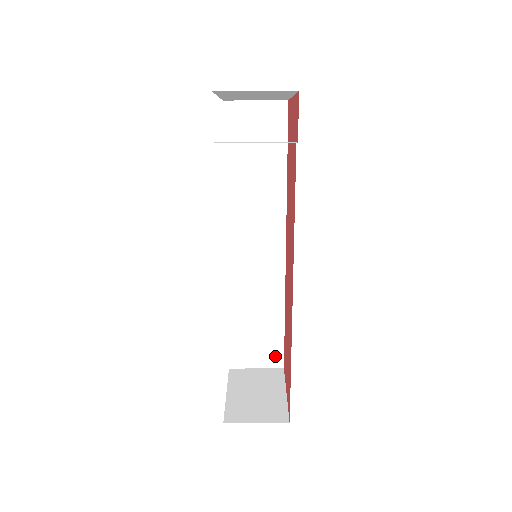
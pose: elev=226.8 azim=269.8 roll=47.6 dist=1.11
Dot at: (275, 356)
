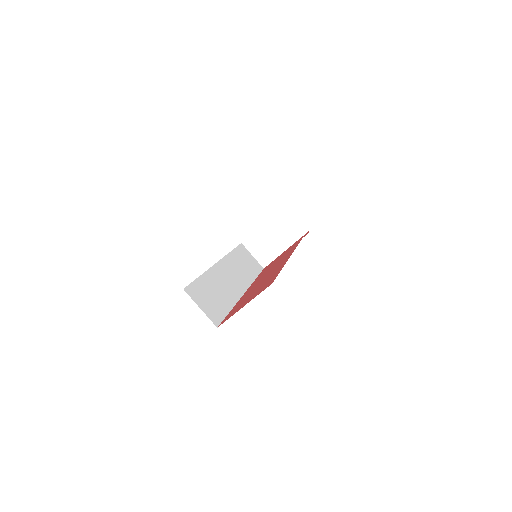
Dot at: (215, 317)
